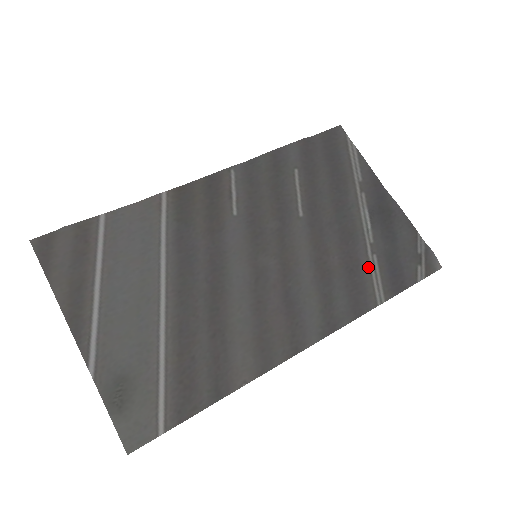
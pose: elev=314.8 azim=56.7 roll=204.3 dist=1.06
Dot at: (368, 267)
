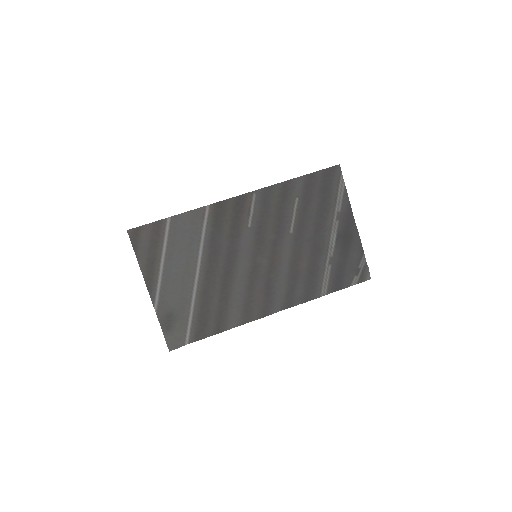
Dot at: (323, 273)
